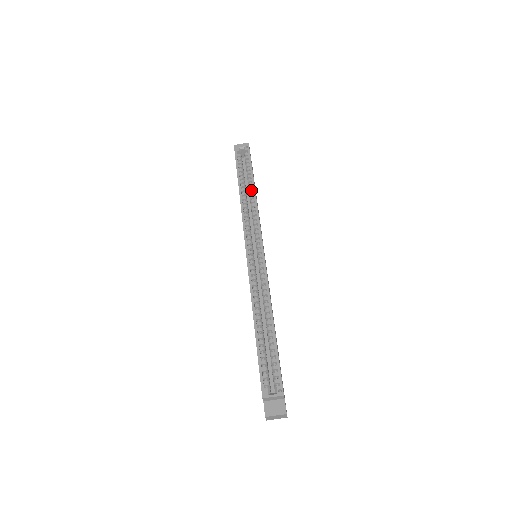
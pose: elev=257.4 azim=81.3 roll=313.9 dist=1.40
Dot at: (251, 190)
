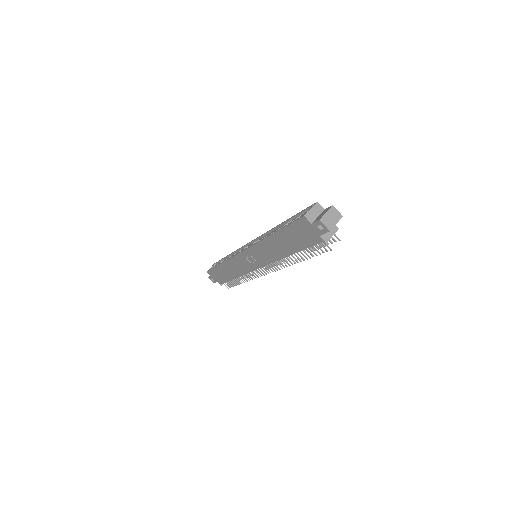
Dot at: occluded
